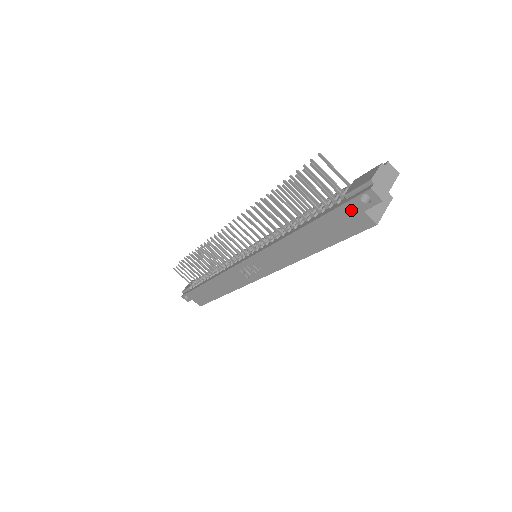
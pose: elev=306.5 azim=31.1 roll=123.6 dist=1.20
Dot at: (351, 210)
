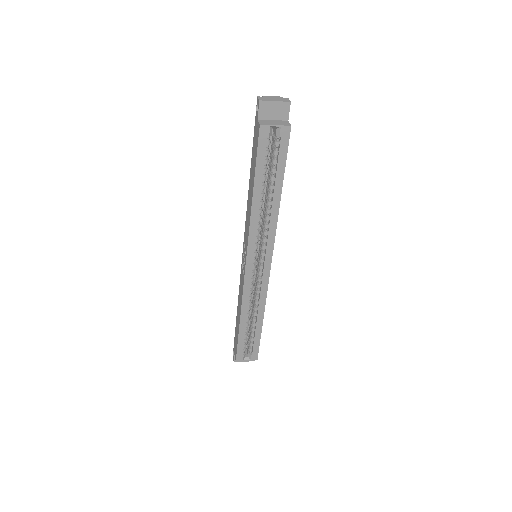
Dot at: (256, 126)
